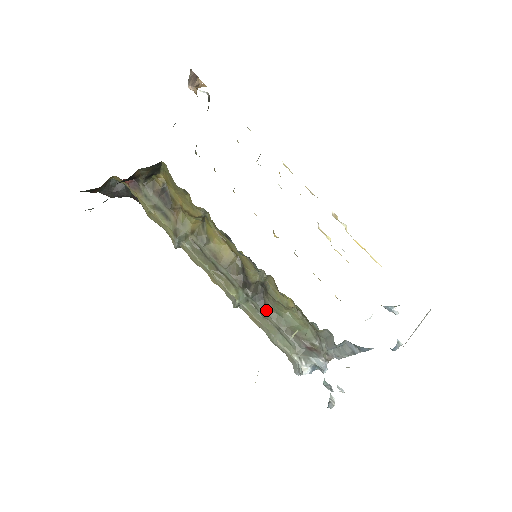
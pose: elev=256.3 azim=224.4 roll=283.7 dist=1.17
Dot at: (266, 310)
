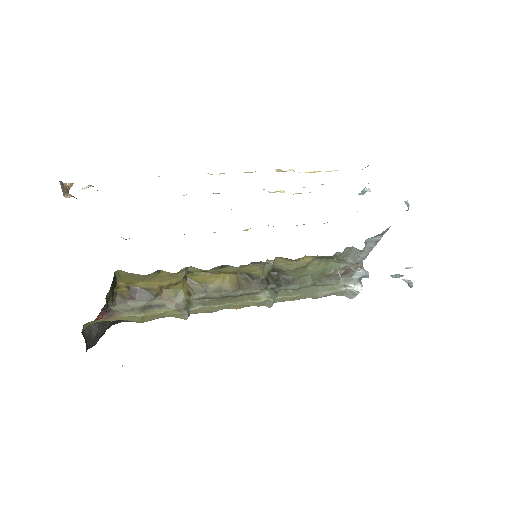
Dot at: (294, 283)
